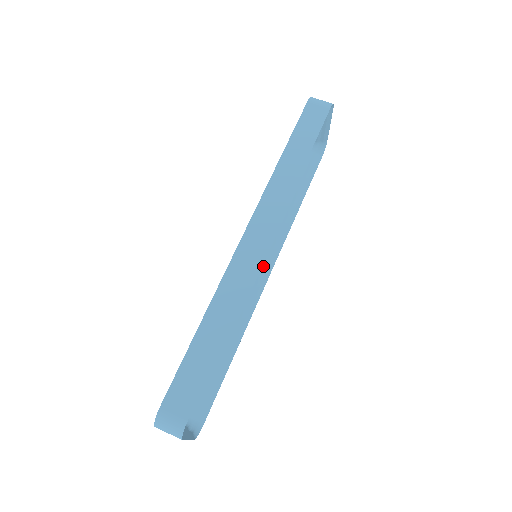
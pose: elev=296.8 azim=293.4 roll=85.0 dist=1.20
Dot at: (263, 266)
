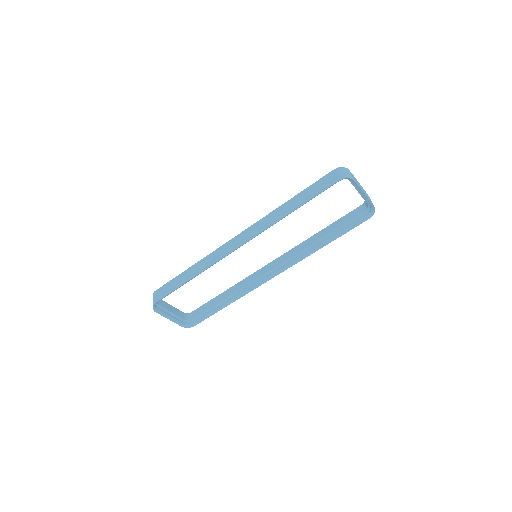
Dot at: (275, 268)
